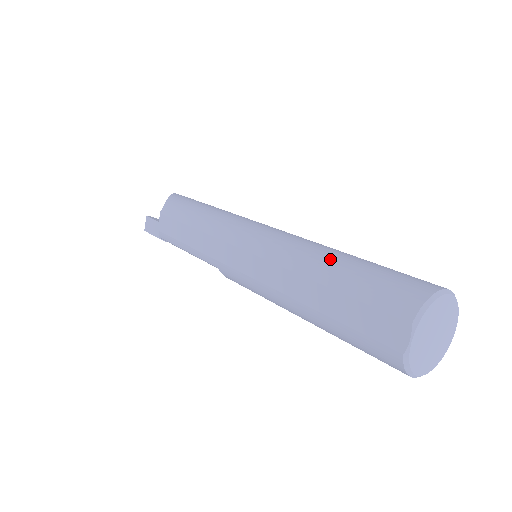
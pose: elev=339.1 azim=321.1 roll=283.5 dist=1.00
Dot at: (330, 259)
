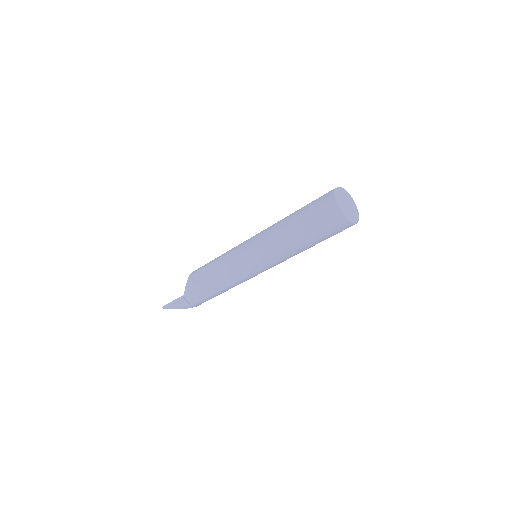
Dot at: occluded
